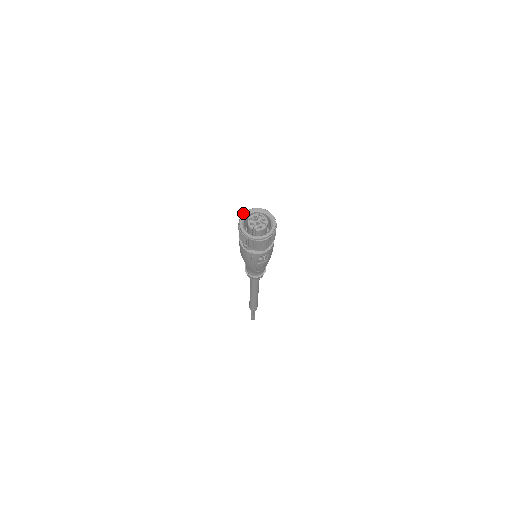
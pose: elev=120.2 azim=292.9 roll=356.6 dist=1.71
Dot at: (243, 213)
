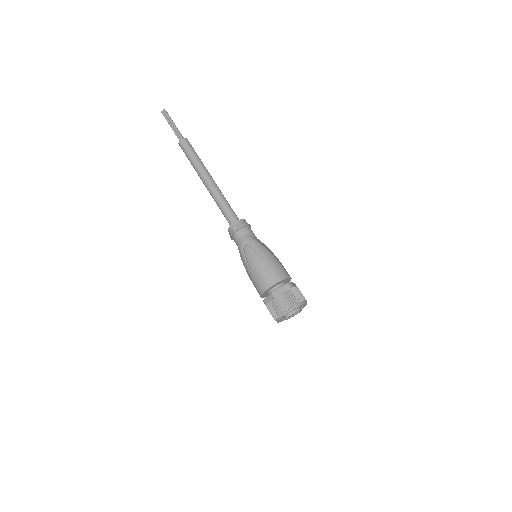
Dot at: occluded
